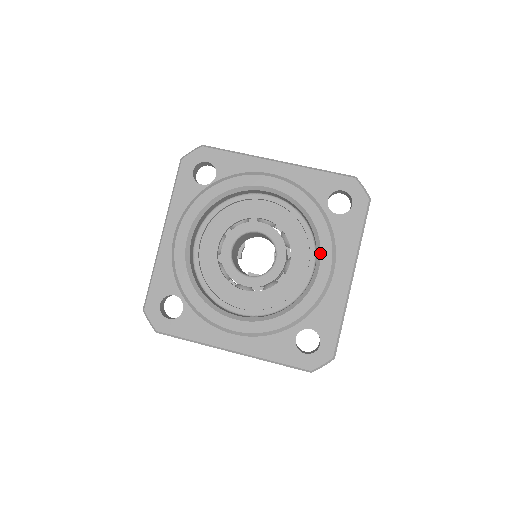
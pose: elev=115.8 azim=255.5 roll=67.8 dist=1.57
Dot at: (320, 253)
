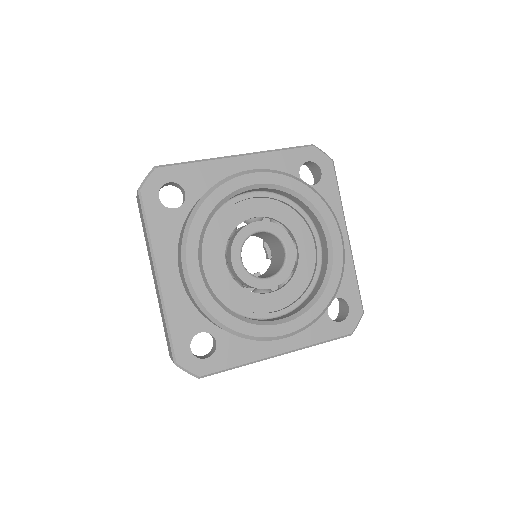
Dot at: (326, 227)
